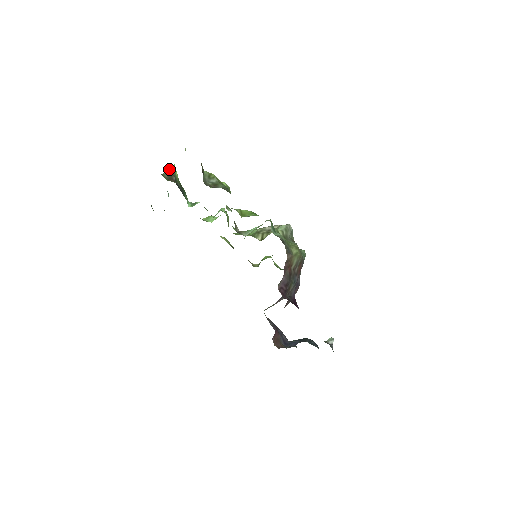
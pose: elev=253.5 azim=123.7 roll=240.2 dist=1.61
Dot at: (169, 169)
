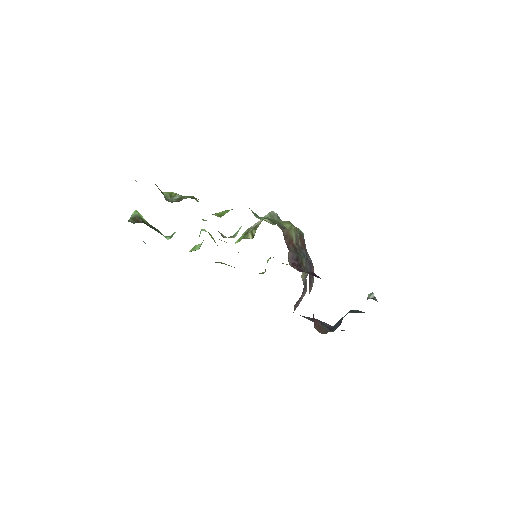
Dot at: (133, 216)
